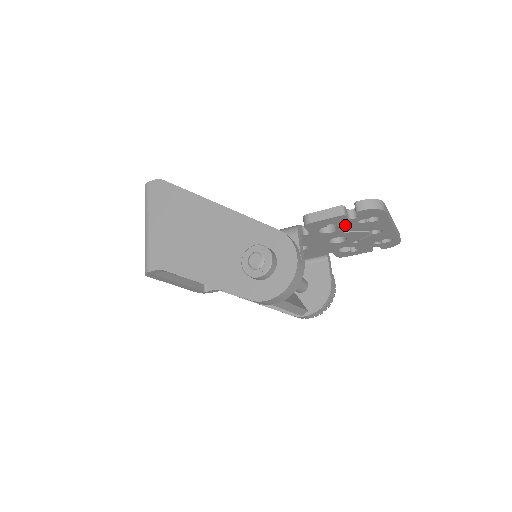
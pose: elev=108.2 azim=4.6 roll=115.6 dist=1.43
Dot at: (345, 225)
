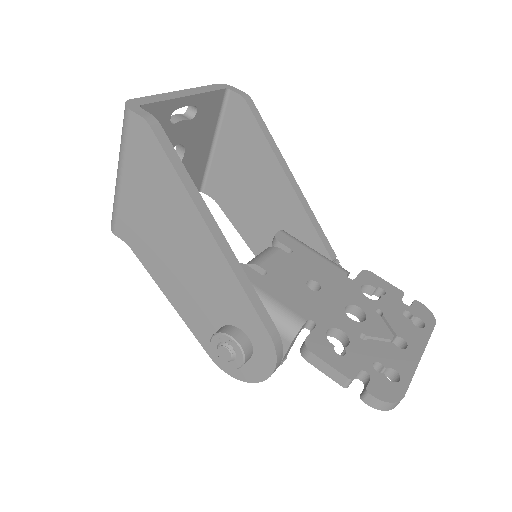
Dot at: occluded
